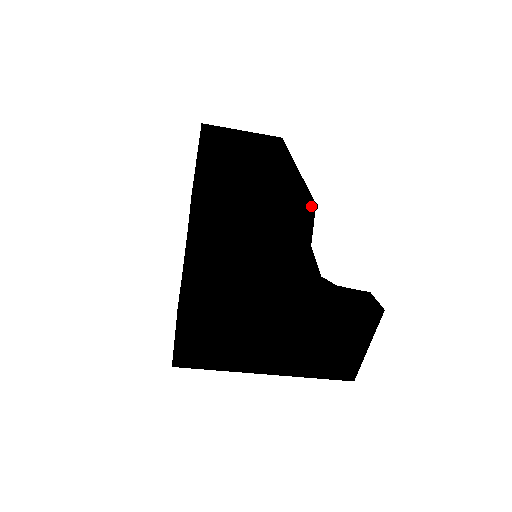
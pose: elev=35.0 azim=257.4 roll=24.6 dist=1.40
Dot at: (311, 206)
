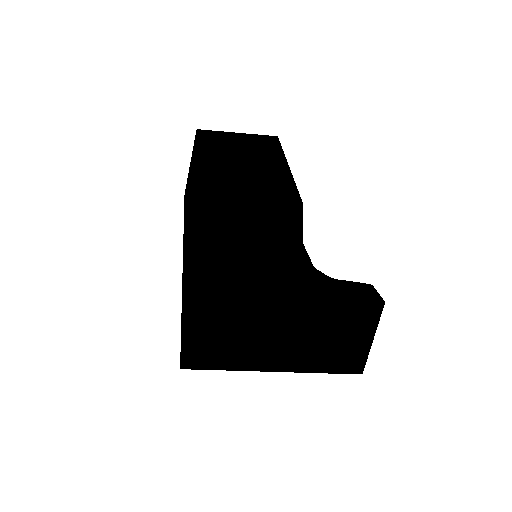
Dot at: (298, 205)
